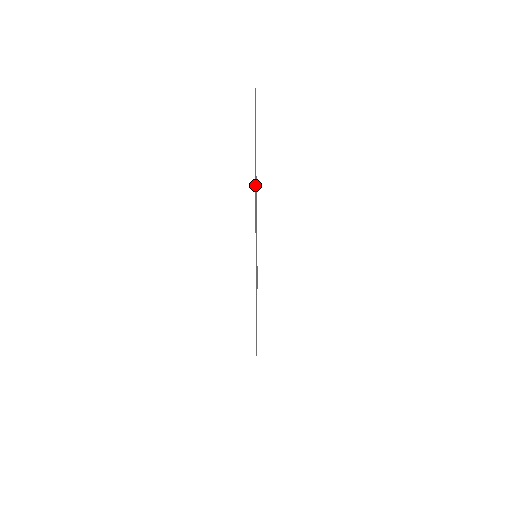
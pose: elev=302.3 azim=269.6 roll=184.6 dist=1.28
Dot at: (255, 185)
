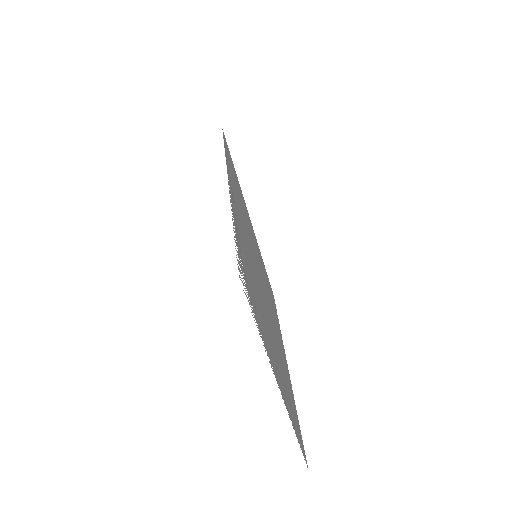
Dot at: occluded
